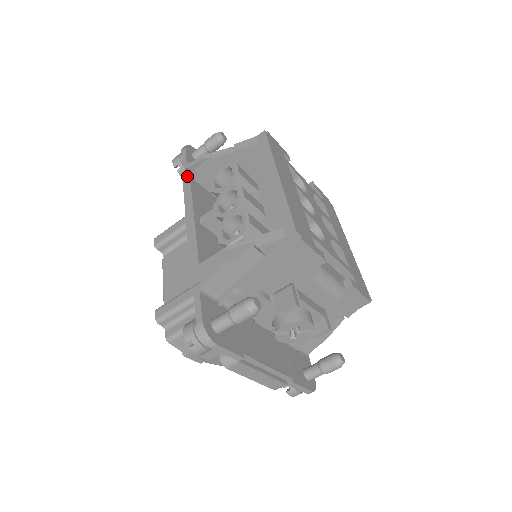
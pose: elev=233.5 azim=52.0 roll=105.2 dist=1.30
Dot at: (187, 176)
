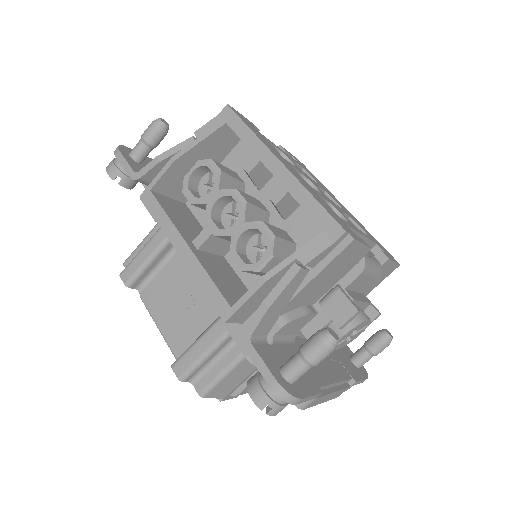
Dot at: (145, 191)
